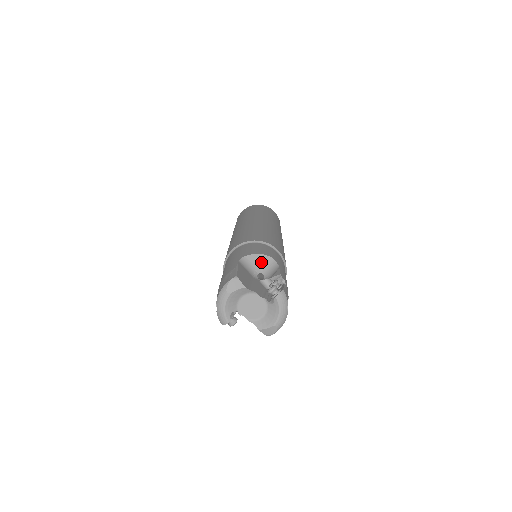
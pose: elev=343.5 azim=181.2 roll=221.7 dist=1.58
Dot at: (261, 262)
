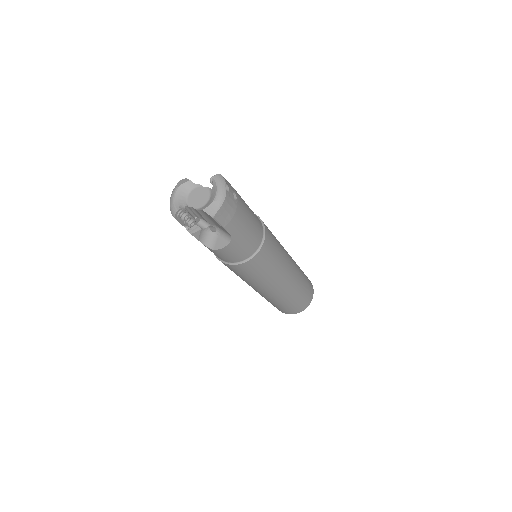
Dot at: occluded
